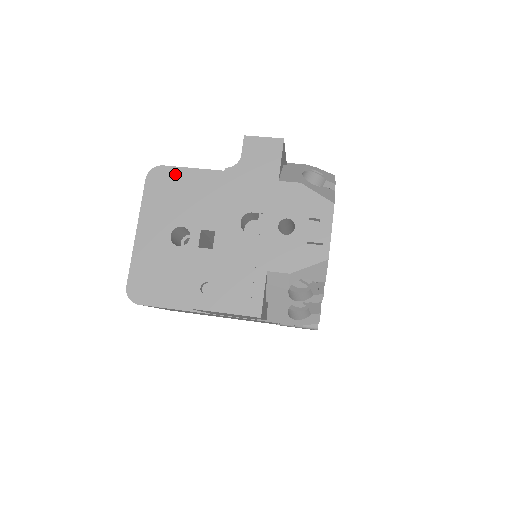
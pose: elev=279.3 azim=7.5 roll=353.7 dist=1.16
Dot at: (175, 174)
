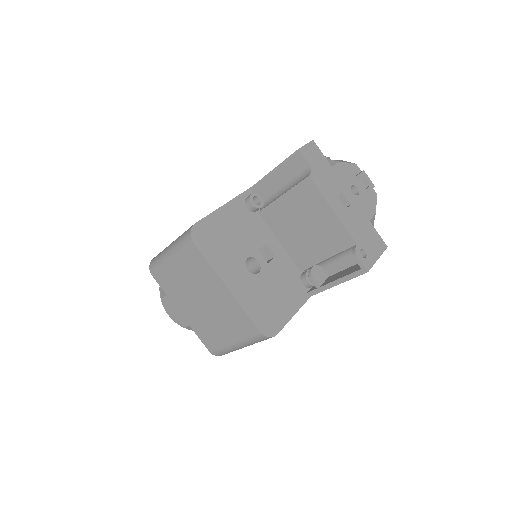
Dot at: (209, 224)
